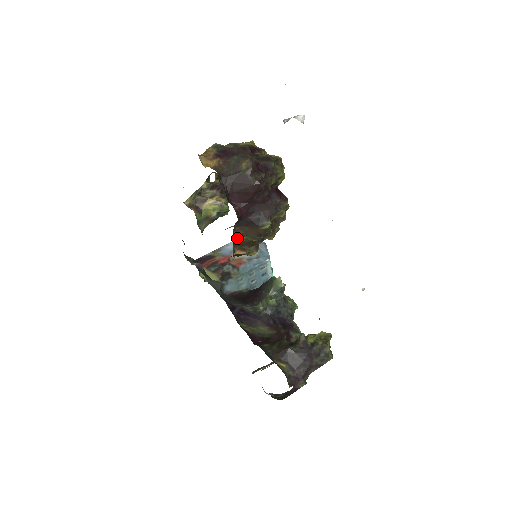
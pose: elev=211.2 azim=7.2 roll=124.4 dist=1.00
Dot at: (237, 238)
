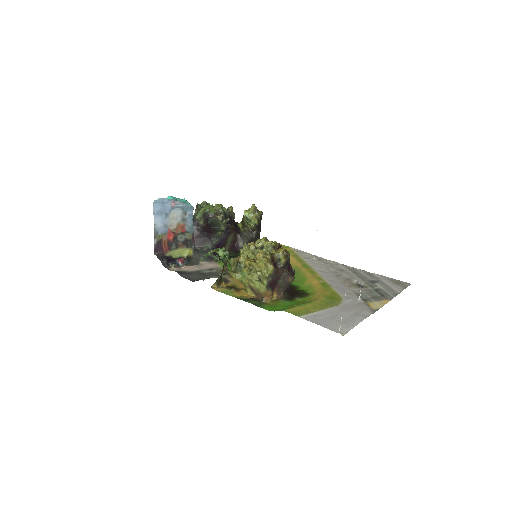
Dot at: occluded
